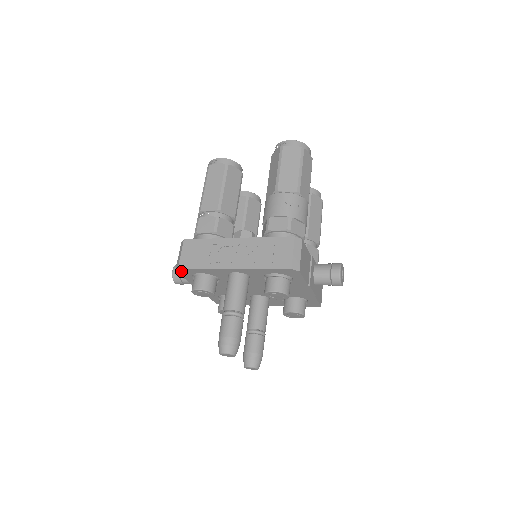
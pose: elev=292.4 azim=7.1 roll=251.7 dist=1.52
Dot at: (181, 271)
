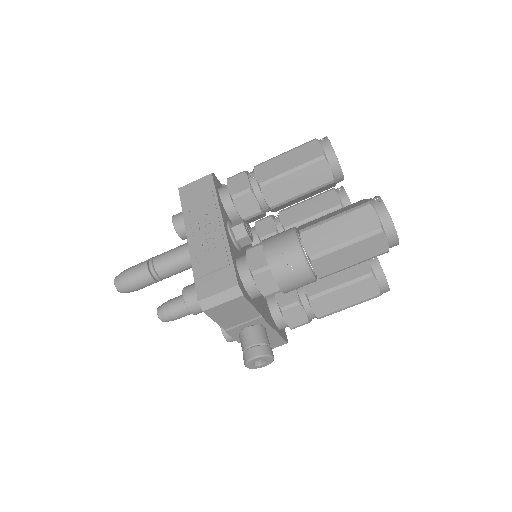
Dot at: occluded
